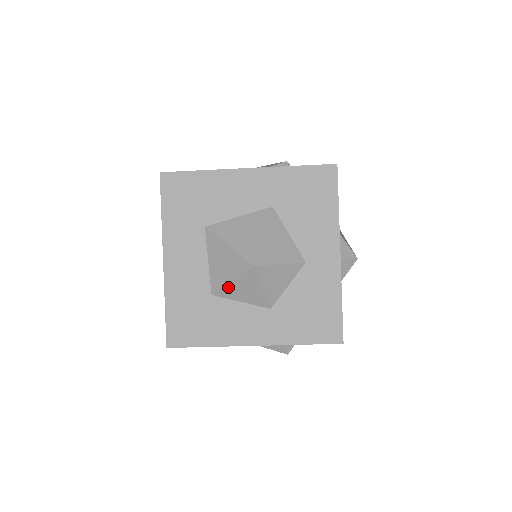
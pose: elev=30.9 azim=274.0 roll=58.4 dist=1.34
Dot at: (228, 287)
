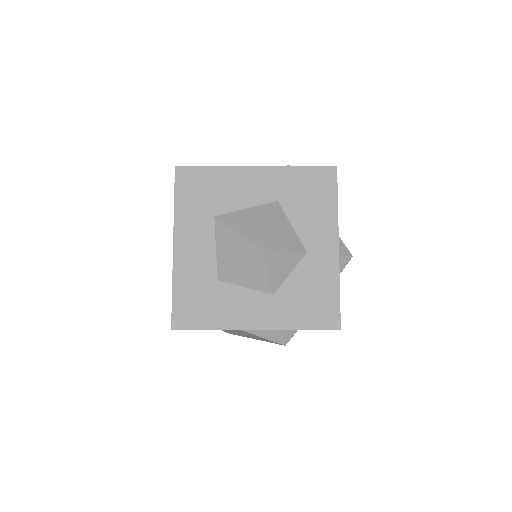
Dot at: (234, 271)
